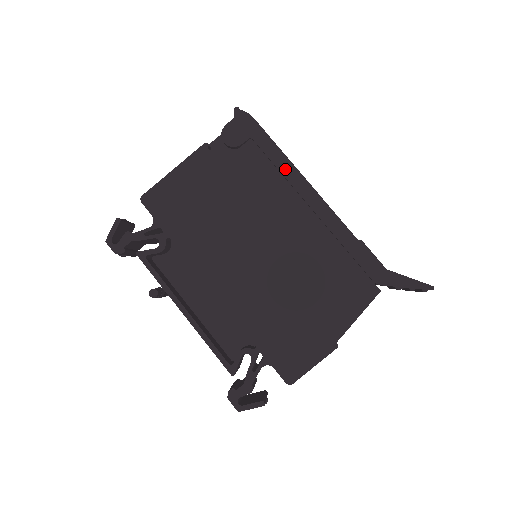
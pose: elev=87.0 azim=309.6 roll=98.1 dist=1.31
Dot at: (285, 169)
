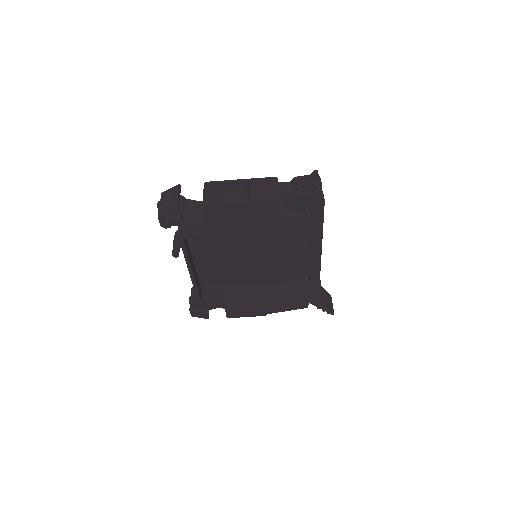
Dot at: (315, 238)
